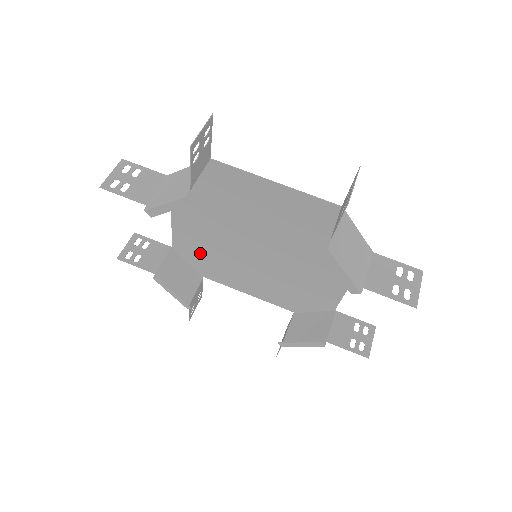
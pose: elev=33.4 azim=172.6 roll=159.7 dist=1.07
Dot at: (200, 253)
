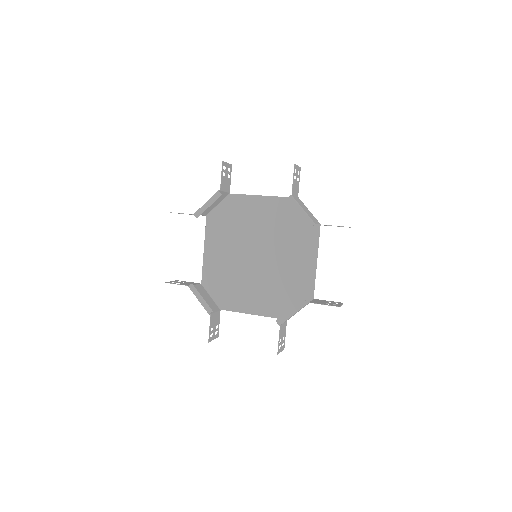
Dot at: (220, 281)
